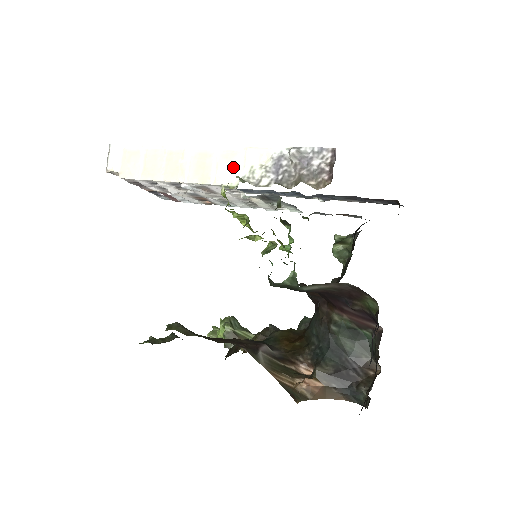
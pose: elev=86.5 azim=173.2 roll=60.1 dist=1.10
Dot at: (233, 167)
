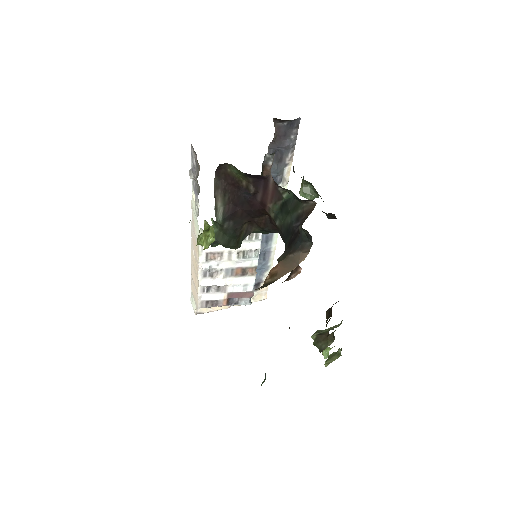
Dot at: (195, 223)
